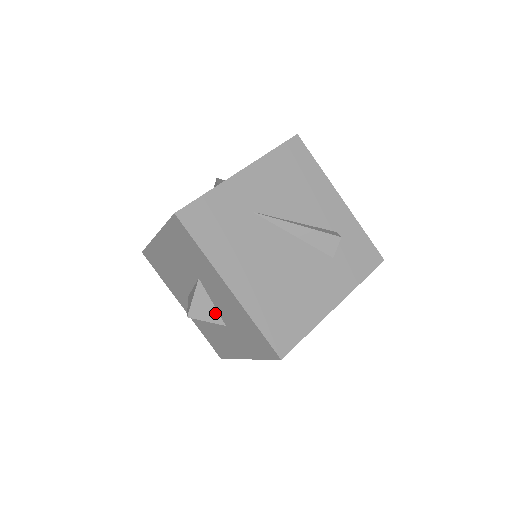
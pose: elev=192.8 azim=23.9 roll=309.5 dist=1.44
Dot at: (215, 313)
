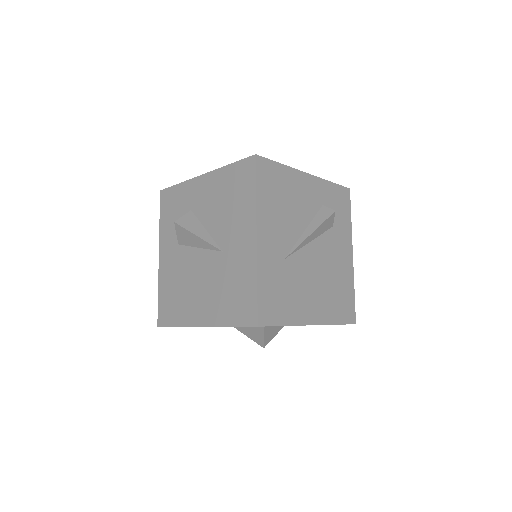
Dot at: (278, 328)
